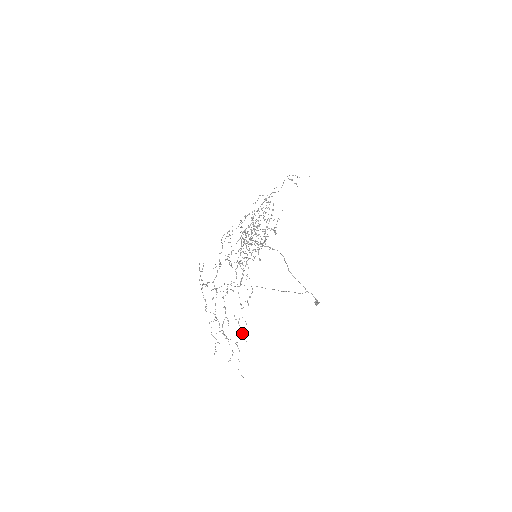
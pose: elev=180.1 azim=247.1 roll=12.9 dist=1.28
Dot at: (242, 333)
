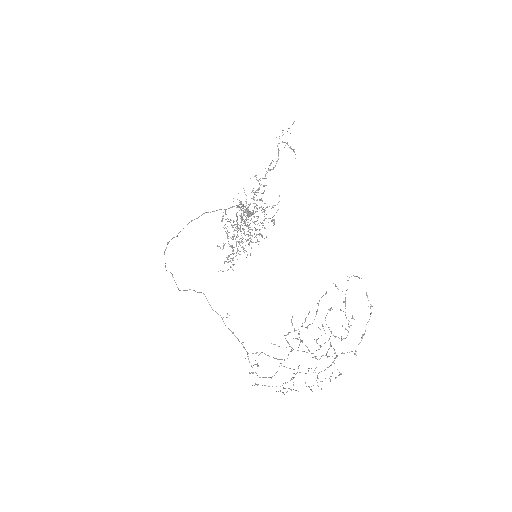
Dot at: occluded
